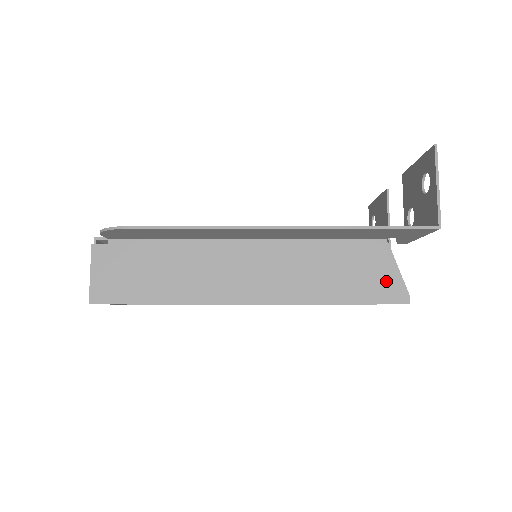
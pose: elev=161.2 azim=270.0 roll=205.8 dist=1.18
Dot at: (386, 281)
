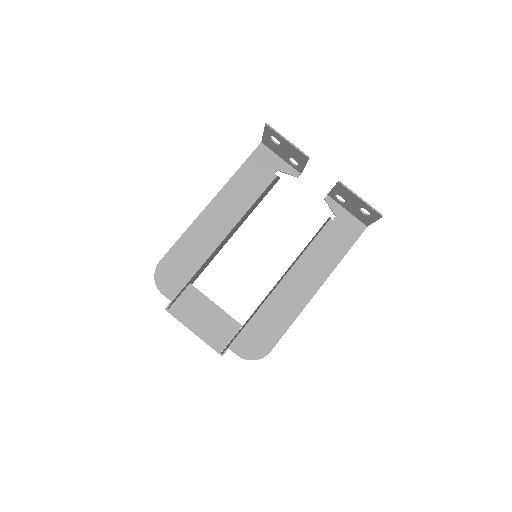
Dot at: occluded
